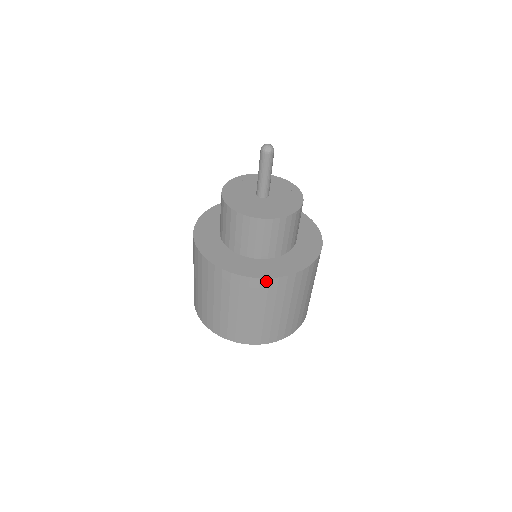
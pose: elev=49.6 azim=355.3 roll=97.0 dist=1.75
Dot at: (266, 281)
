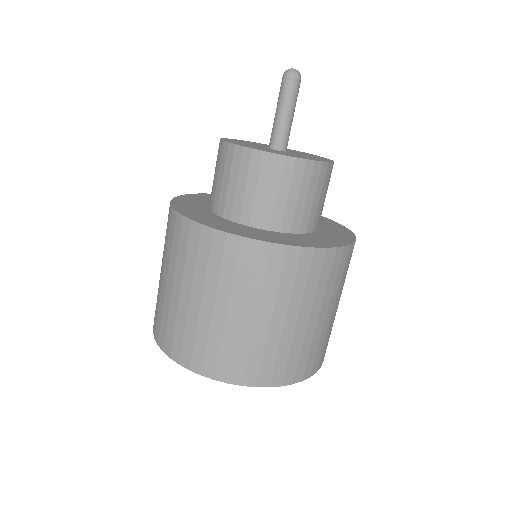
Dot at: (340, 252)
